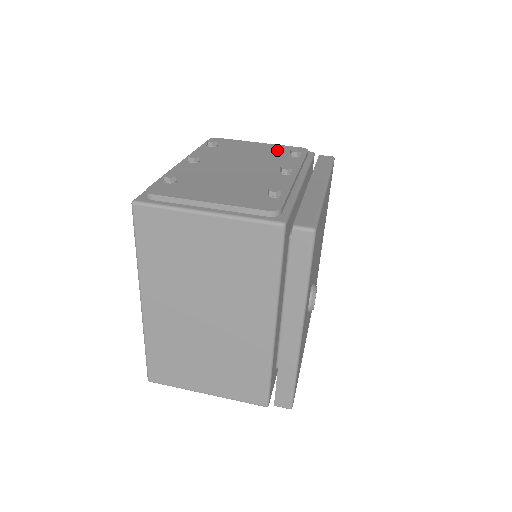
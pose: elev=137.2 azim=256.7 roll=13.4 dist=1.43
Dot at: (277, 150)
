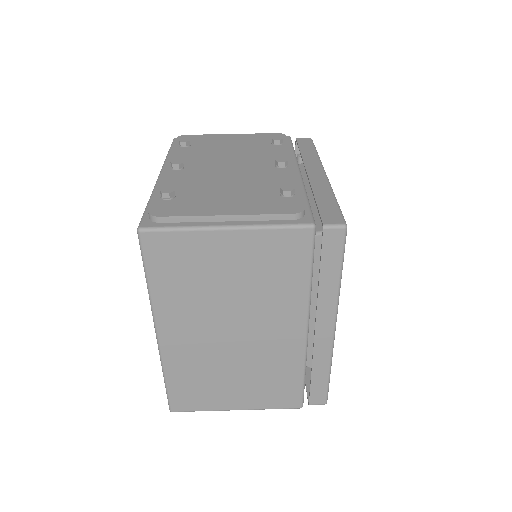
Dot at: (255, 140)
